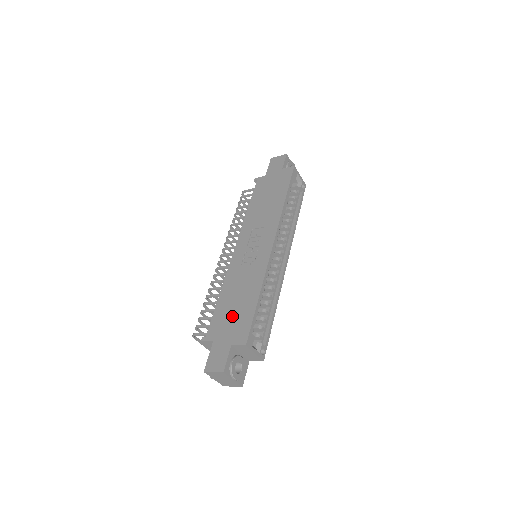
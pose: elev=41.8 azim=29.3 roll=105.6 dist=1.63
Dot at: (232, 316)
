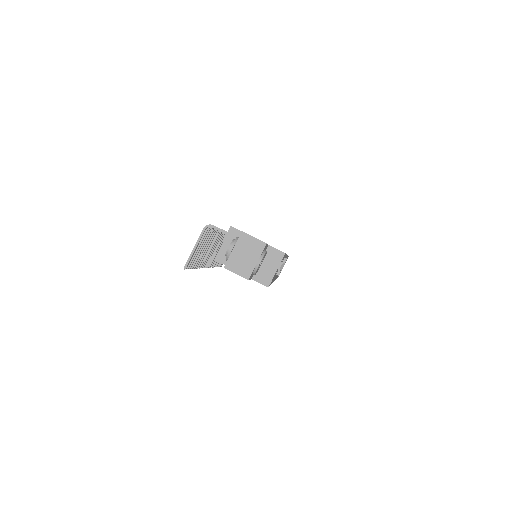
Dot at: occluded
